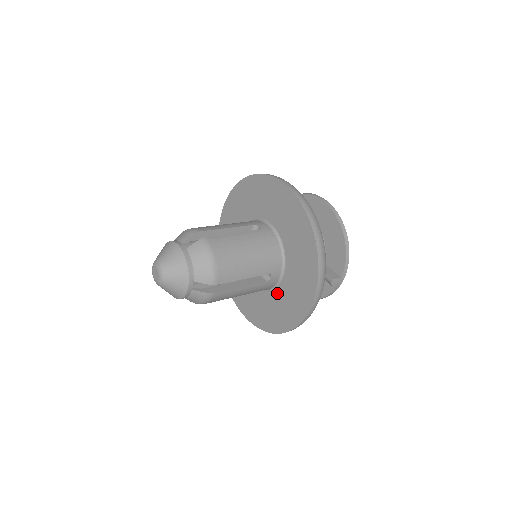
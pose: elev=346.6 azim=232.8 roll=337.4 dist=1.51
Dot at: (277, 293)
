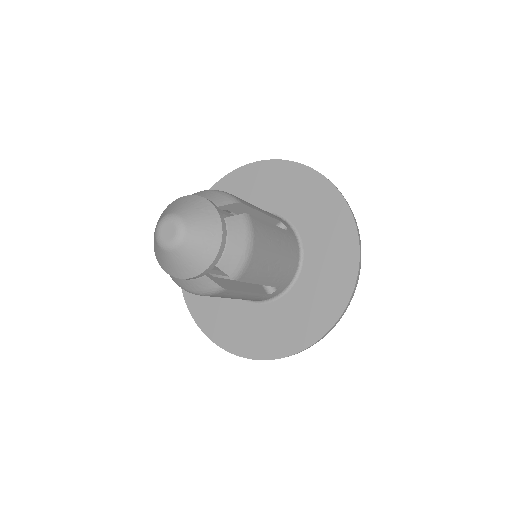
Dot at: (309, 250)
